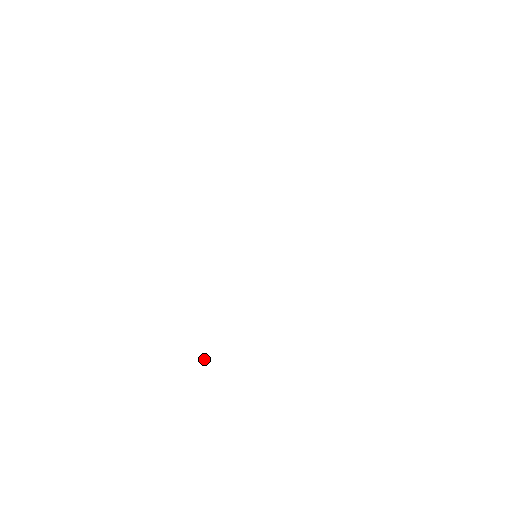
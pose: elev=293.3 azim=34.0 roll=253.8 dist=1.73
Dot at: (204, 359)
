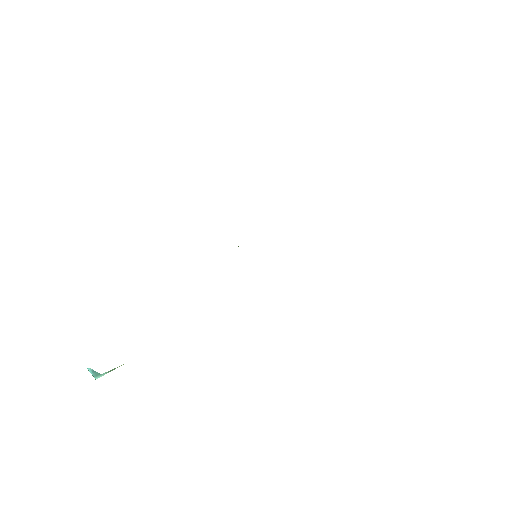
Dot at: occluded
